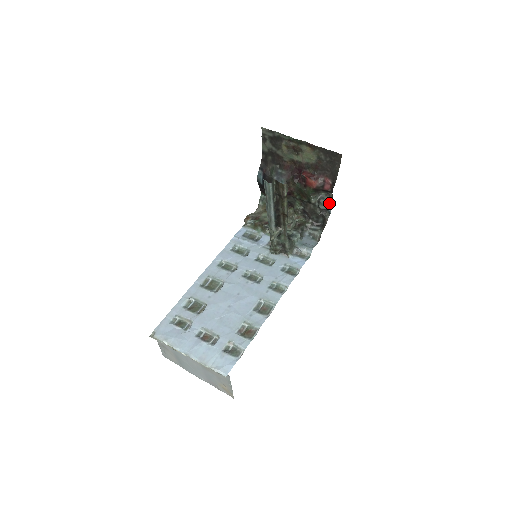
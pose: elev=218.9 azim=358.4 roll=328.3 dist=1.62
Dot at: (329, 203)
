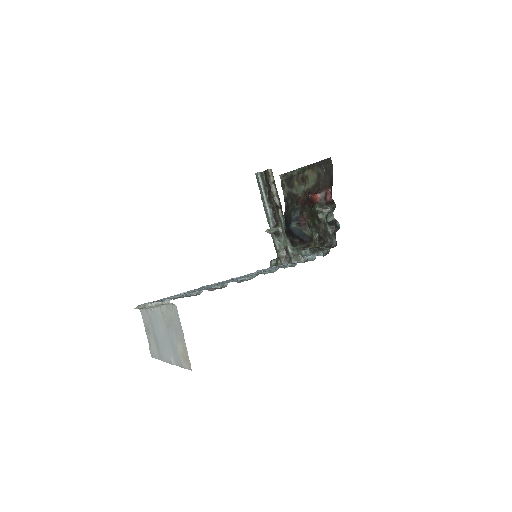
Dot at: (333, 211)
